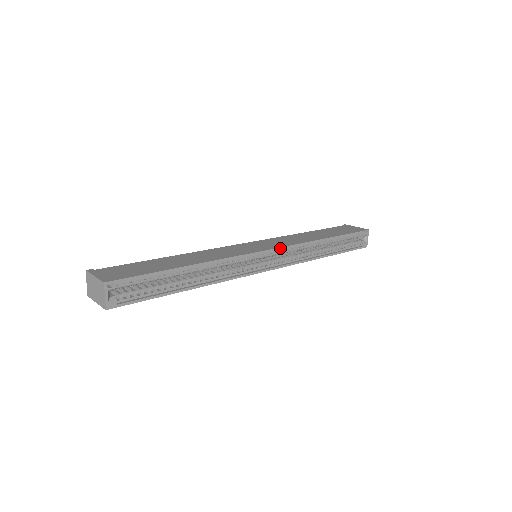
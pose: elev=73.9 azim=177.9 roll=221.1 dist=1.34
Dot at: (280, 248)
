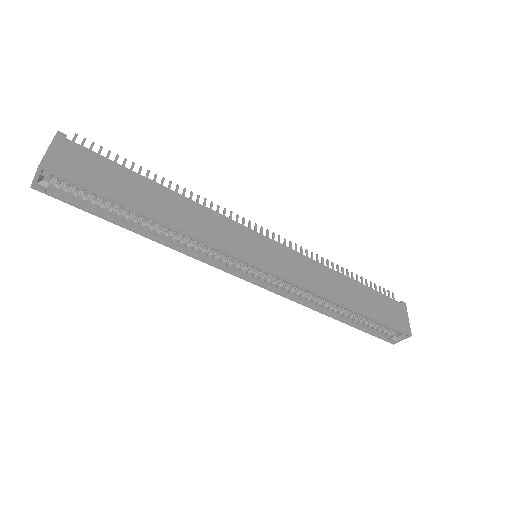
Dot at: (279, 276)
